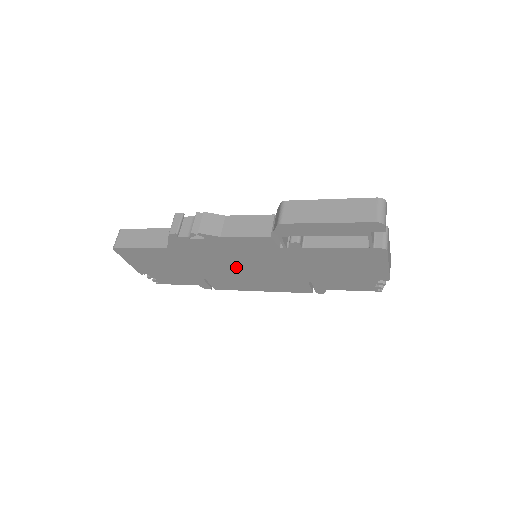
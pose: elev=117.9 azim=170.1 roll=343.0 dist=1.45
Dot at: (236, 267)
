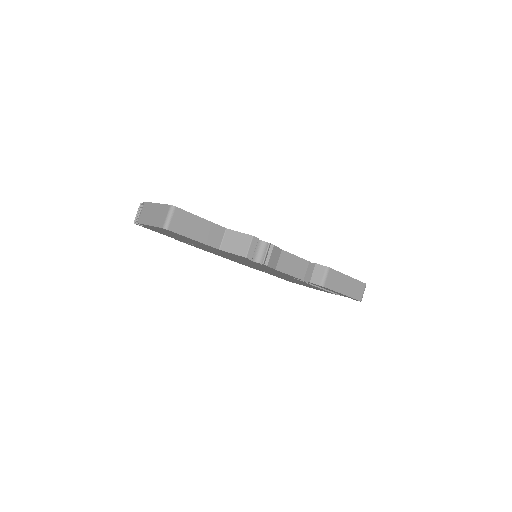
Dot at: (239, 260)
